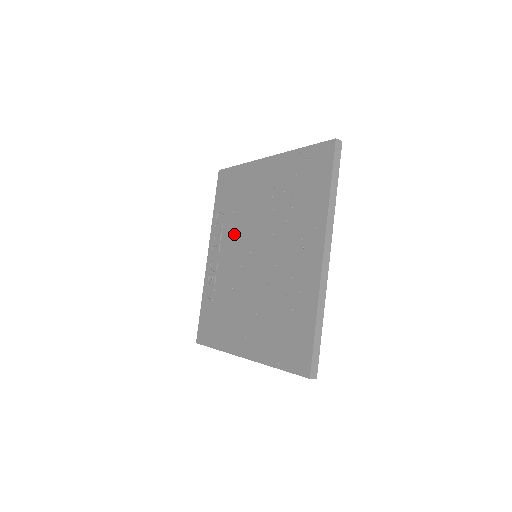
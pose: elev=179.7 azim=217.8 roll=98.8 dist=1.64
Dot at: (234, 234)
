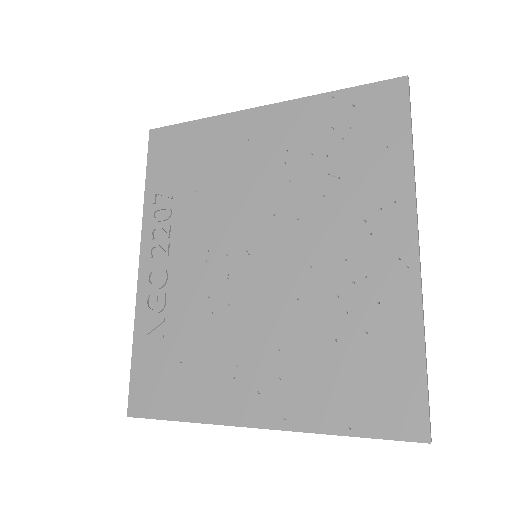
Dot at: (202, 224)
